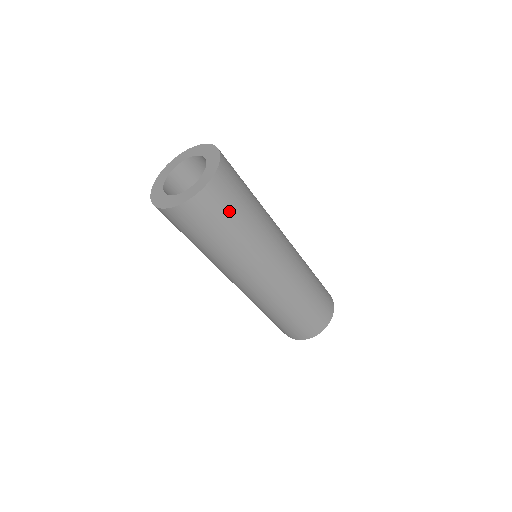
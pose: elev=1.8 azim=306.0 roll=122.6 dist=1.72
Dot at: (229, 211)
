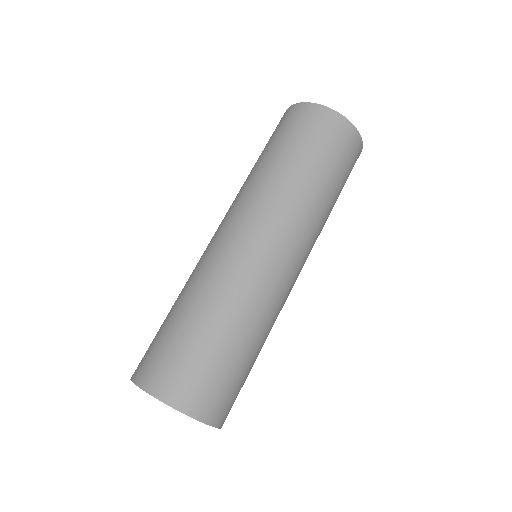
Dot at: occluded
